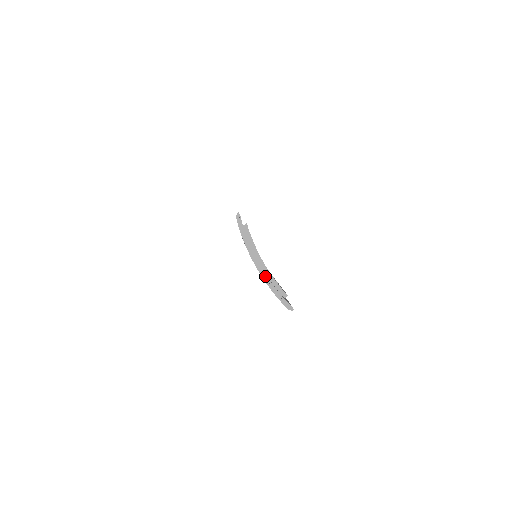
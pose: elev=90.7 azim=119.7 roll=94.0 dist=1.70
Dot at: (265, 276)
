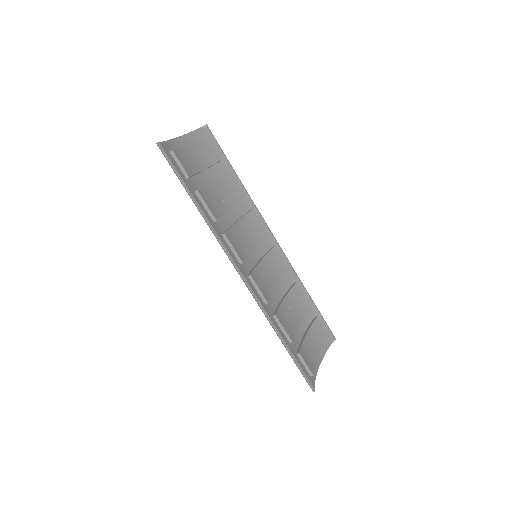
Dot at: (322, 358)
